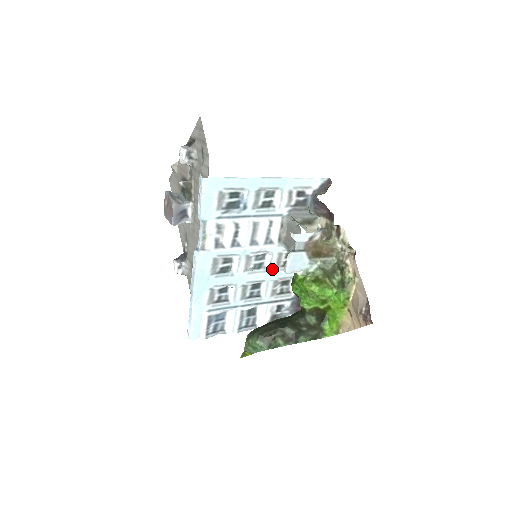
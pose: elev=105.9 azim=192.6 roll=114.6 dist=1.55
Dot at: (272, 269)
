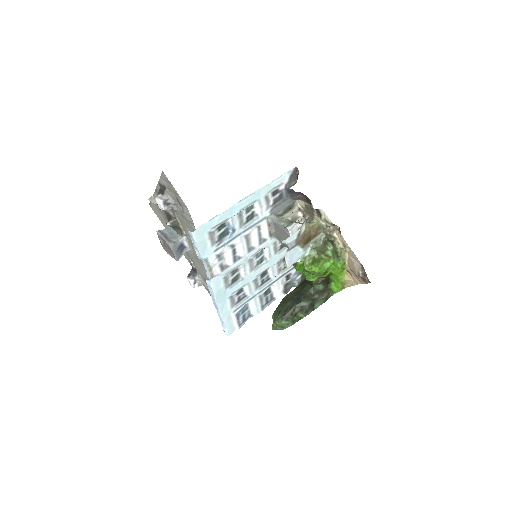
Dot at: (272, 256)
